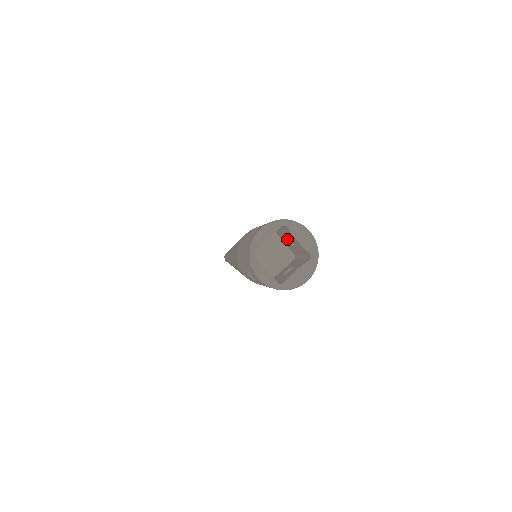
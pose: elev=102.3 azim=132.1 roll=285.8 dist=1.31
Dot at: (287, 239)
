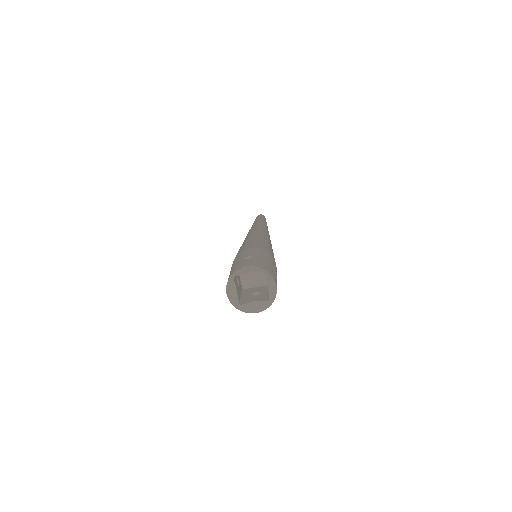
Dot at: occluded
